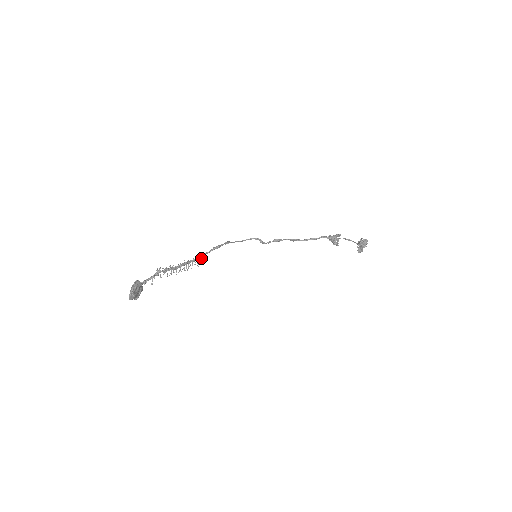
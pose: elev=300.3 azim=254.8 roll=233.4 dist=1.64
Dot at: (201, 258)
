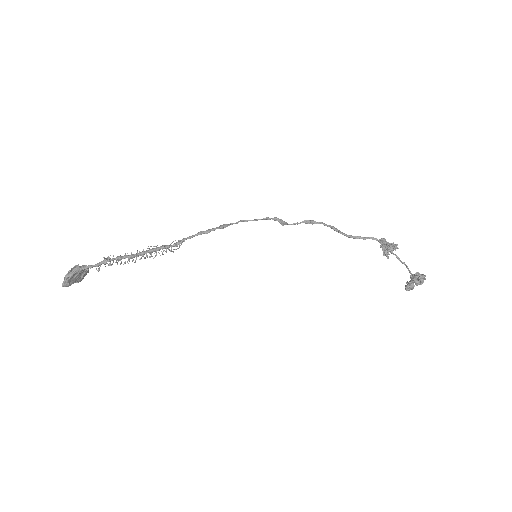
Dot at: (176, 246)
